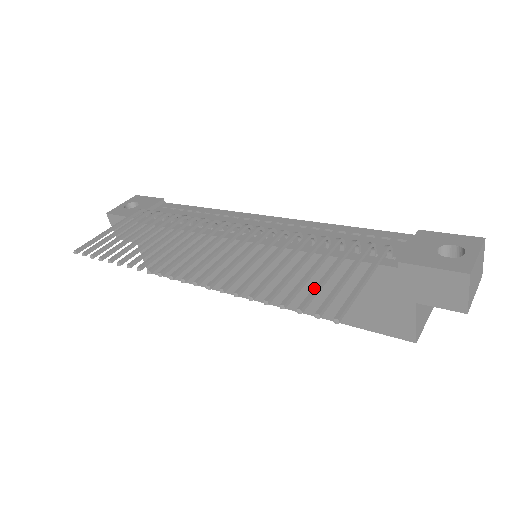
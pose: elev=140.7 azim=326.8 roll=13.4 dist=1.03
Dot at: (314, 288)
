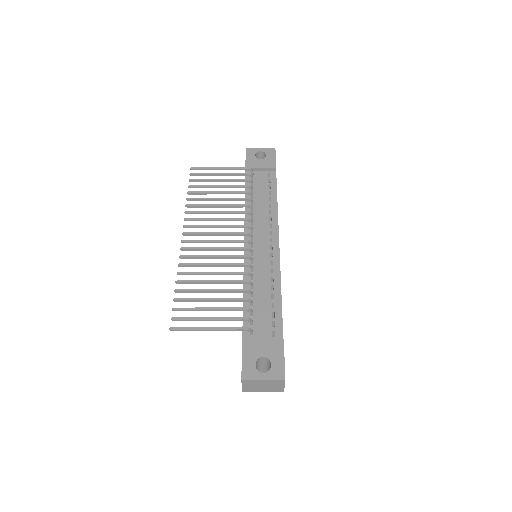
Dot at: (193, 308)
